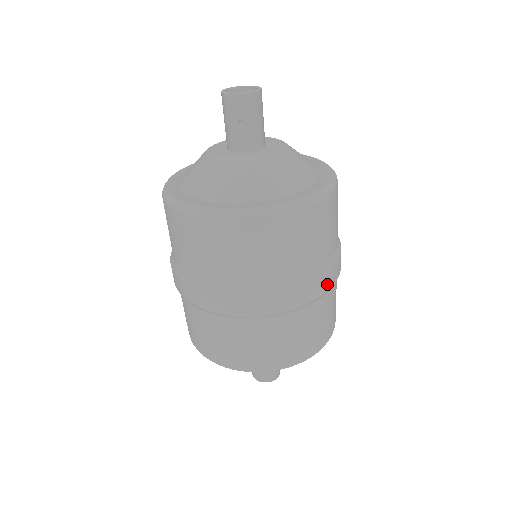
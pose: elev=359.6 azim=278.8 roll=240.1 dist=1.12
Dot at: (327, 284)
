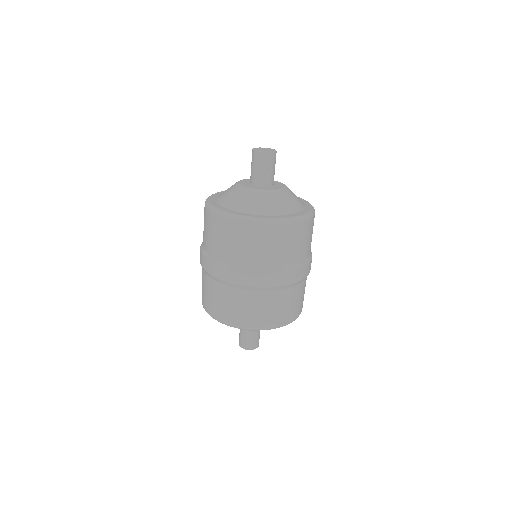
Dot at: occluded
